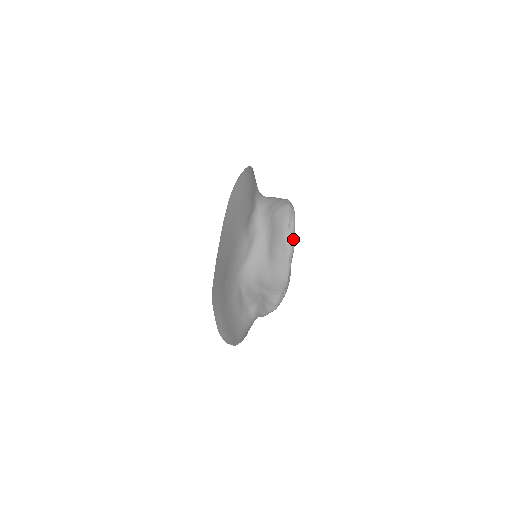
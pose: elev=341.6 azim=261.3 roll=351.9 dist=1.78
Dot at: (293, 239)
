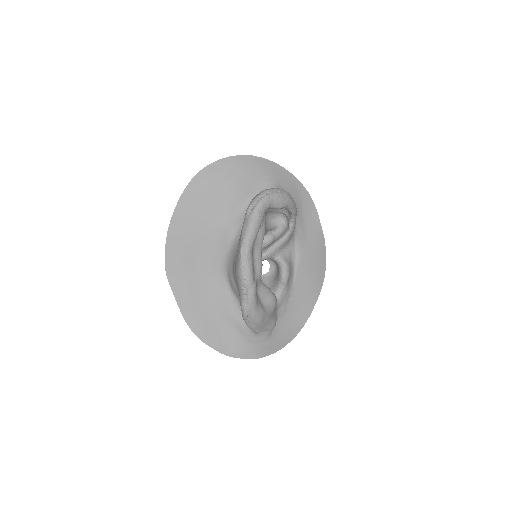
Dot at: (249, 225)
